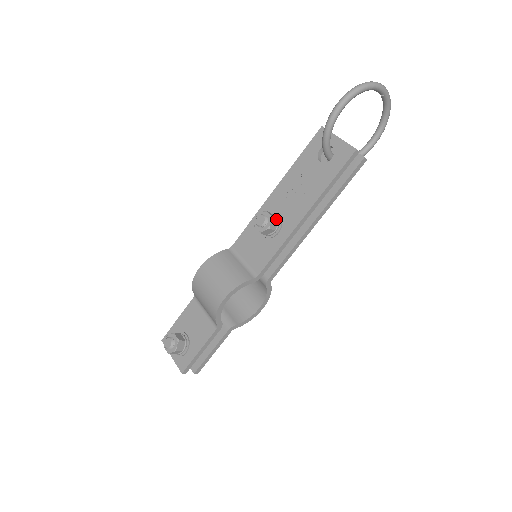
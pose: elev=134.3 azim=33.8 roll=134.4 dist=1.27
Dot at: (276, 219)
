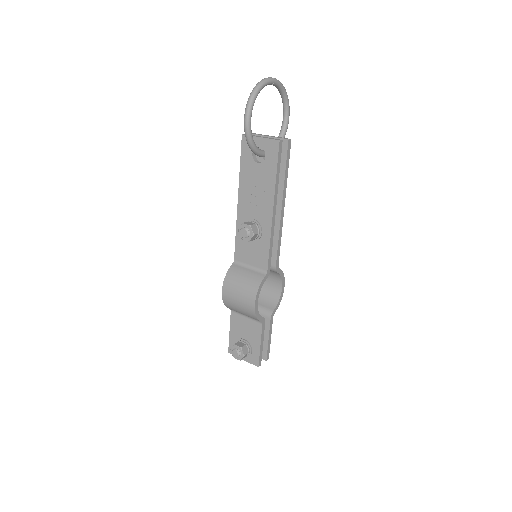
Dot at: (254, 224)
